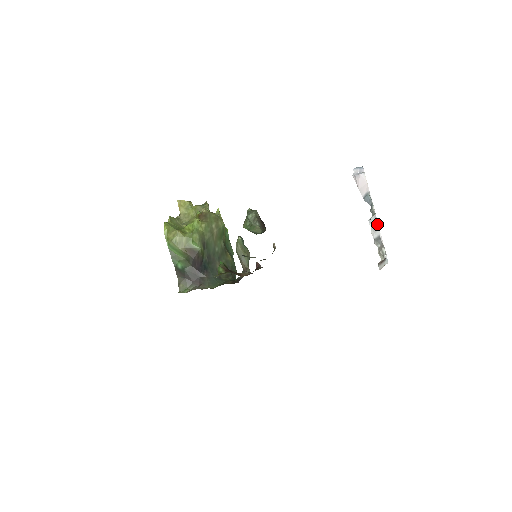
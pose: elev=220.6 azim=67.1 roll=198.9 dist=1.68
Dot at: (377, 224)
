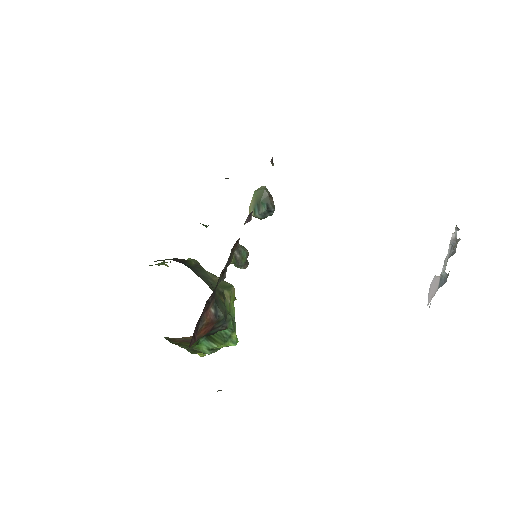
Dot at: occluded
